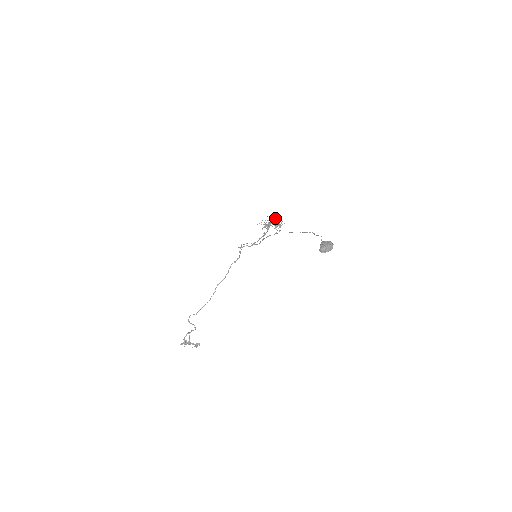
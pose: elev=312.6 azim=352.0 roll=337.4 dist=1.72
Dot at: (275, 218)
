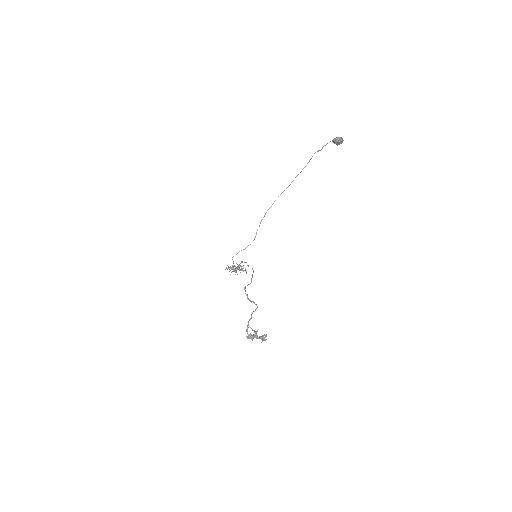
Dot at: occluded
